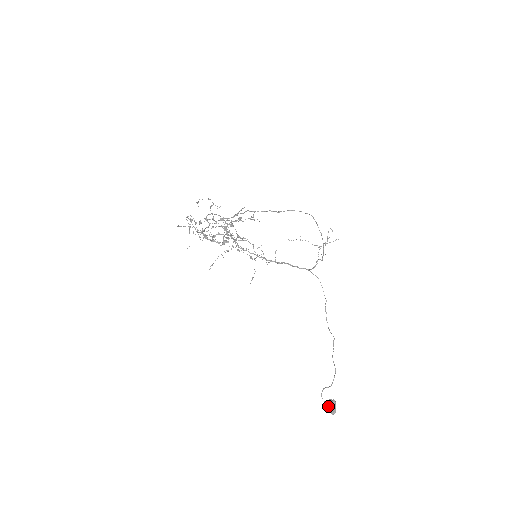
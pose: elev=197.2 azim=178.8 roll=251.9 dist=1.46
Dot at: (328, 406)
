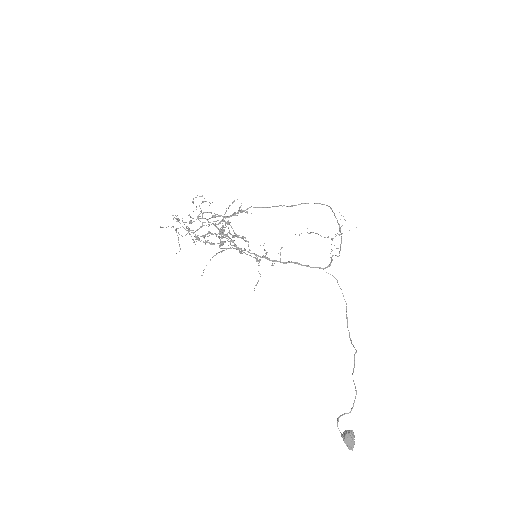
Dot at: (343, 439)
